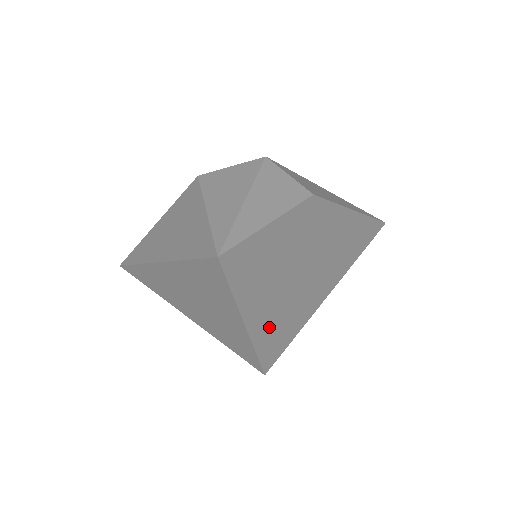
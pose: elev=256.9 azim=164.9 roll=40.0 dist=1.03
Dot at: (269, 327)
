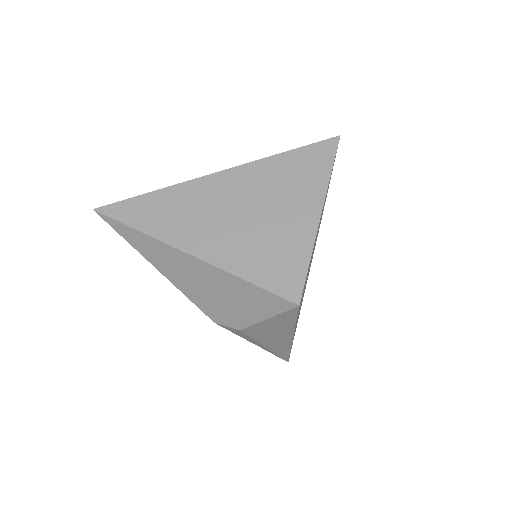
Dot at: occluded
